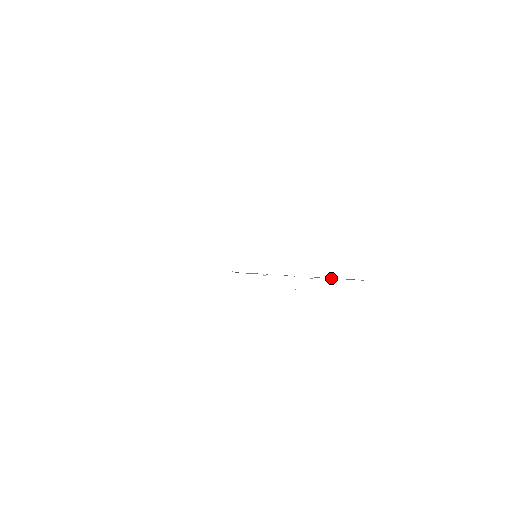
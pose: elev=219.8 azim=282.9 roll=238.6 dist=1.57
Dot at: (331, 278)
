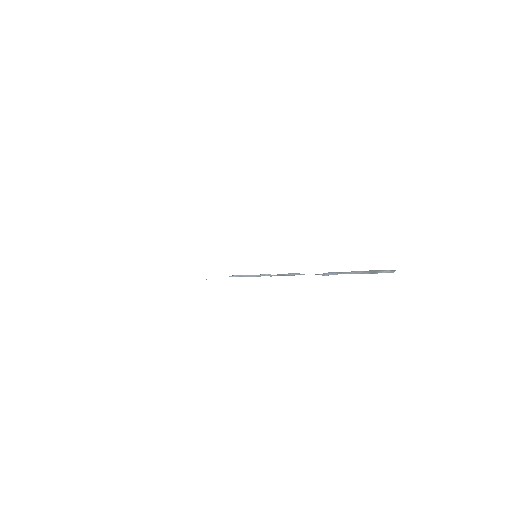
Dot at: (350, 272)
